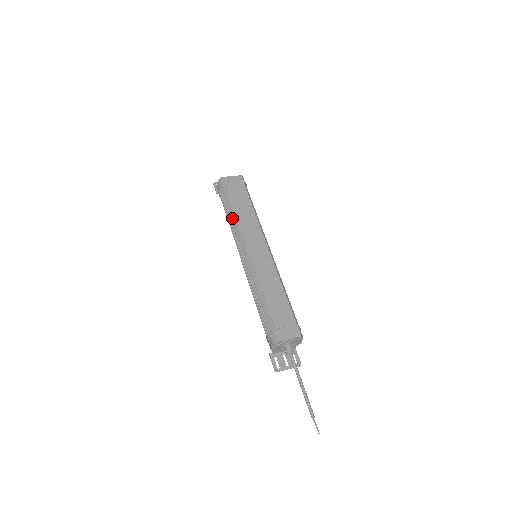
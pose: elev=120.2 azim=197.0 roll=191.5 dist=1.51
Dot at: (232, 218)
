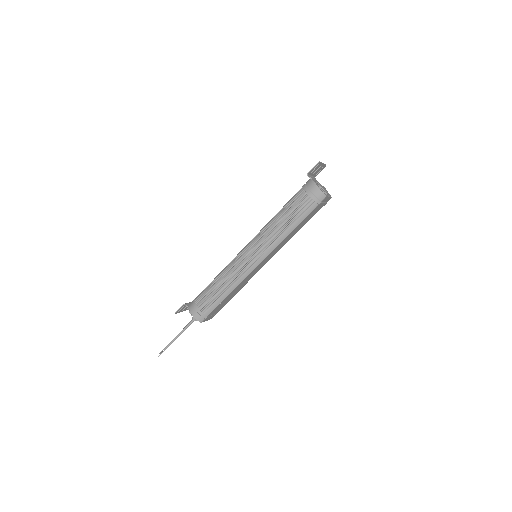
Dot at: (285, 232)
